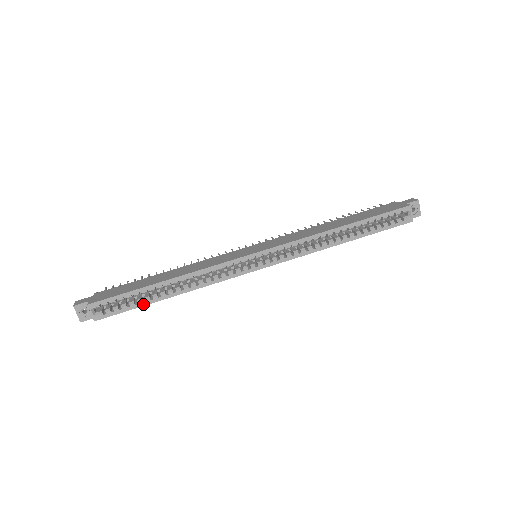
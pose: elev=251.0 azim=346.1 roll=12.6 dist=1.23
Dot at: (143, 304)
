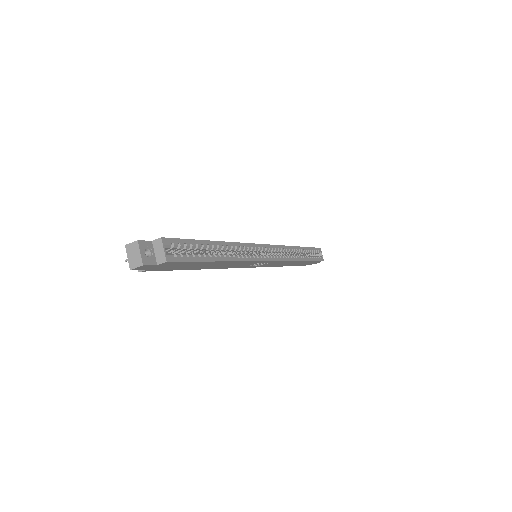
Dot at: (205, 259)
